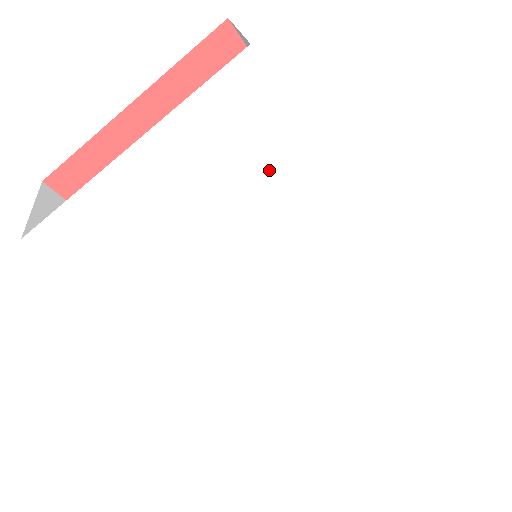
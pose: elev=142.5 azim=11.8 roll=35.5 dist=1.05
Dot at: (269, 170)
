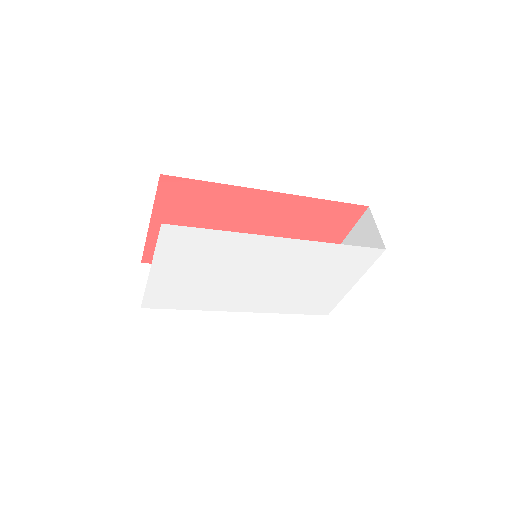
Dot at: (214, 248)
